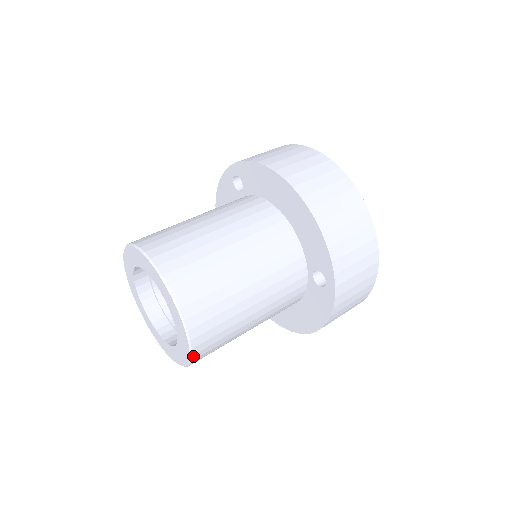
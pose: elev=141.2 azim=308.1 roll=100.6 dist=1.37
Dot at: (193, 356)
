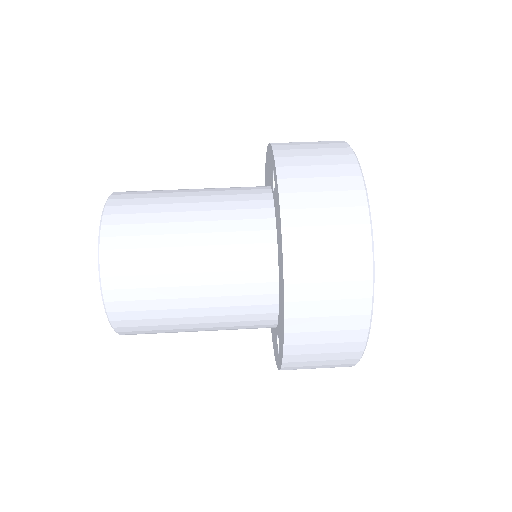
Dot at: occluded
